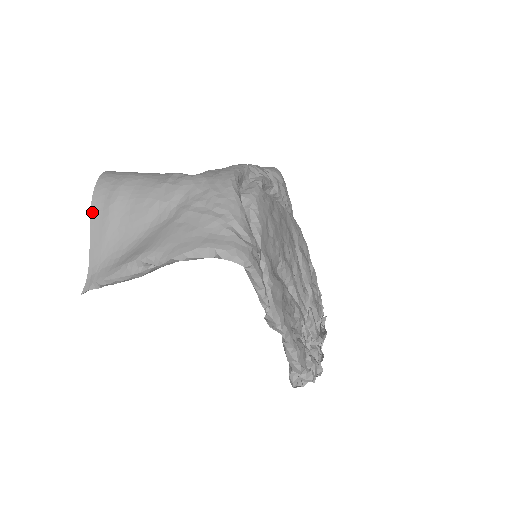
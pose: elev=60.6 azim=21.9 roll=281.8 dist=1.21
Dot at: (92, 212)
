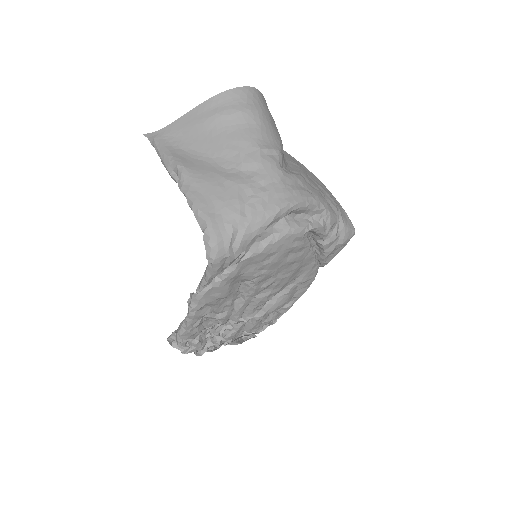
Dot at: (207, 102)
